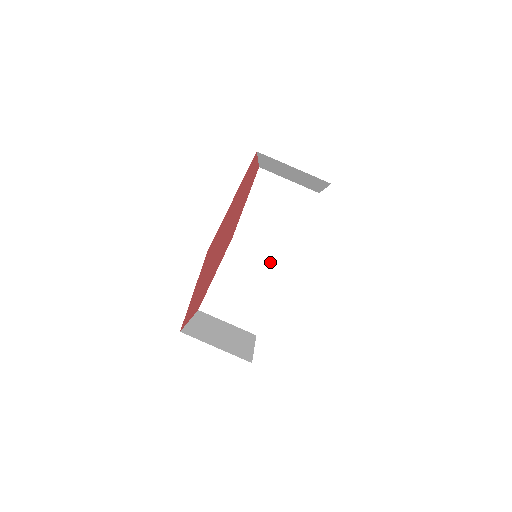
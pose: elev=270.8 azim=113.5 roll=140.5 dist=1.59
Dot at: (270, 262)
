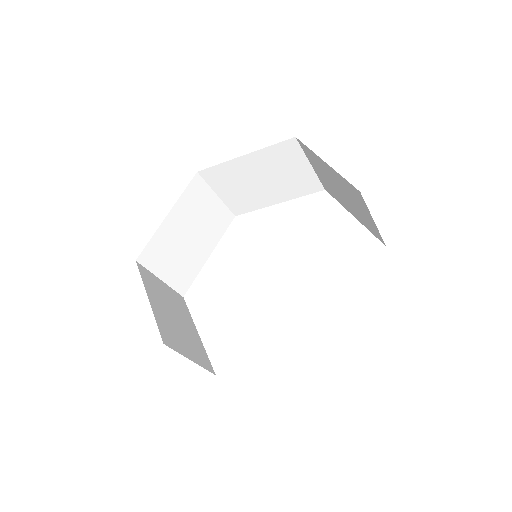
Dot at: (222, 214)
